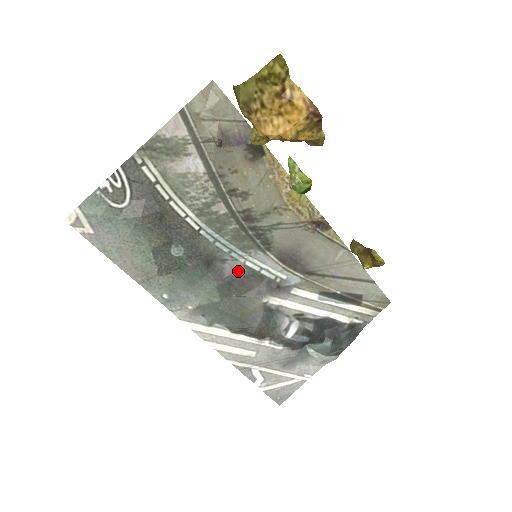
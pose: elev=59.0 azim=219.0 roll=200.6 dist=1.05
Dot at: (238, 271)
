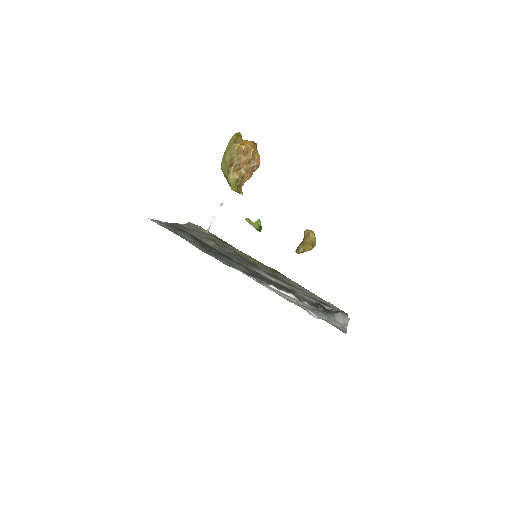
Dot at: (251, 268)
